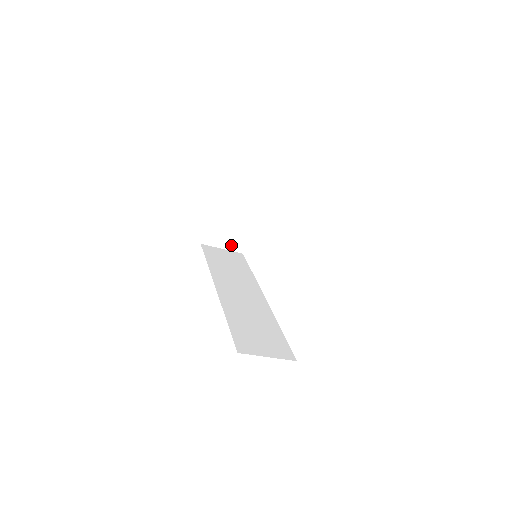
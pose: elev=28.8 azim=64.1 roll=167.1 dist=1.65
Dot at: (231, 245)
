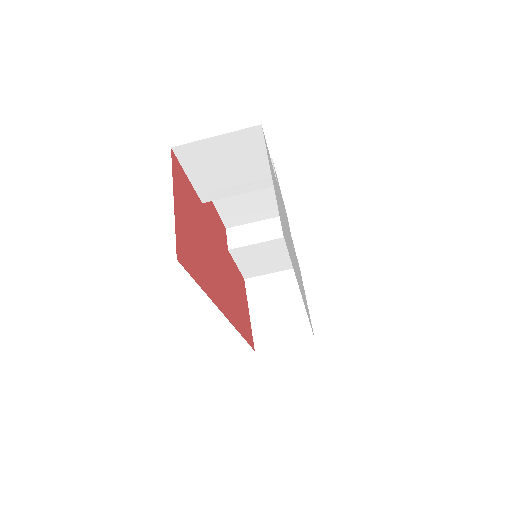
Dot at: (293, 336)
